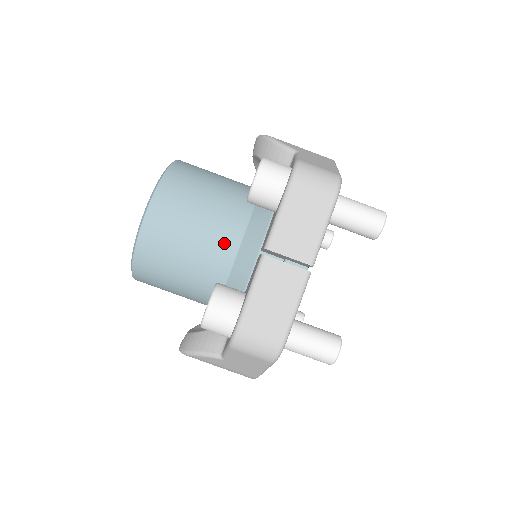
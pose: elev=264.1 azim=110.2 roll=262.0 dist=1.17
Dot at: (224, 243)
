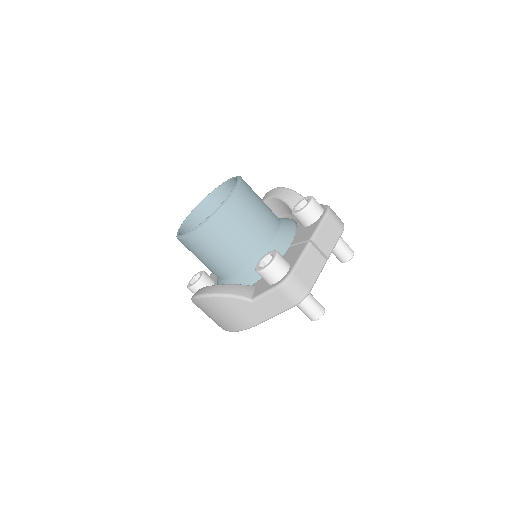
Dot at: (267, 234)
